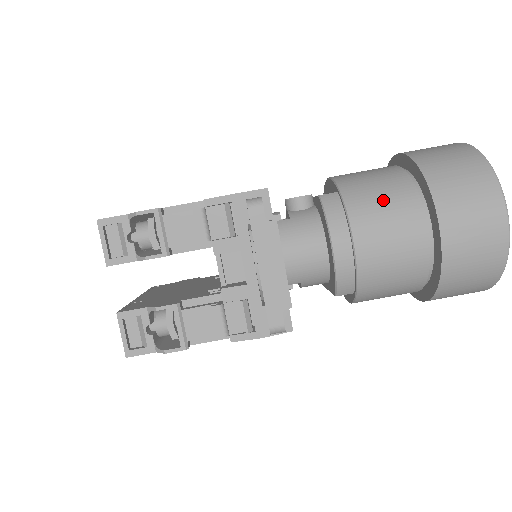
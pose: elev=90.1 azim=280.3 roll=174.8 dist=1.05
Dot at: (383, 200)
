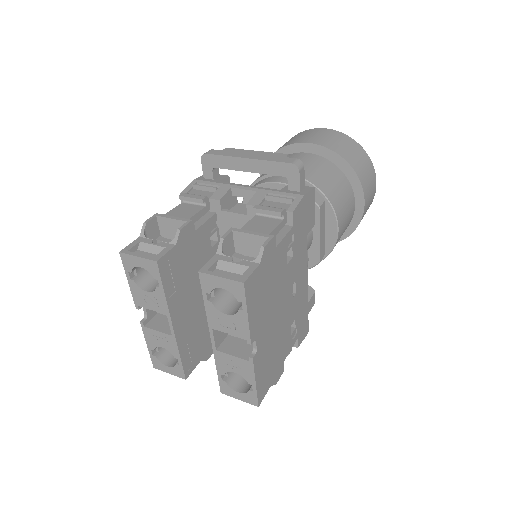
Dot at: occluded
